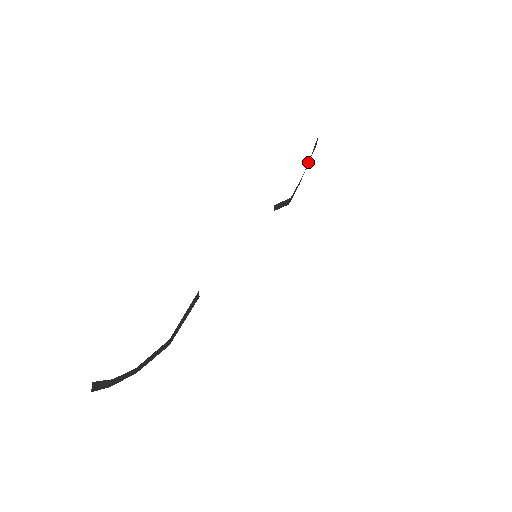
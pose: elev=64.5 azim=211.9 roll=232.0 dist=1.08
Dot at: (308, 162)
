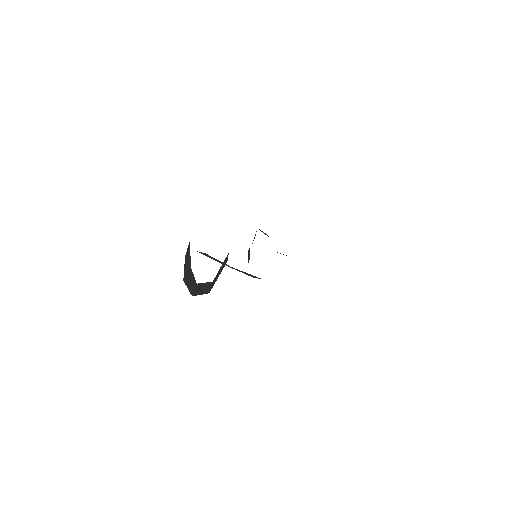
Dot at: occluded
